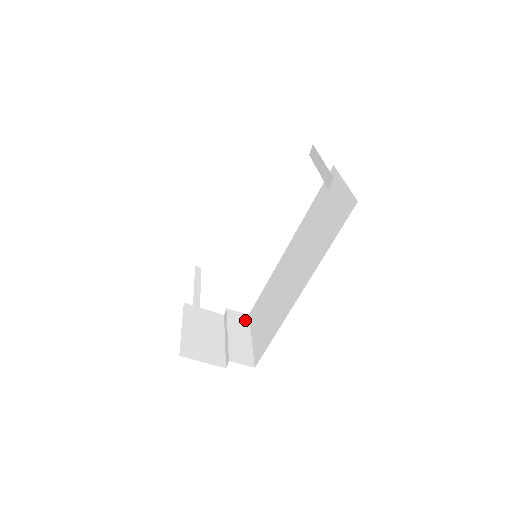
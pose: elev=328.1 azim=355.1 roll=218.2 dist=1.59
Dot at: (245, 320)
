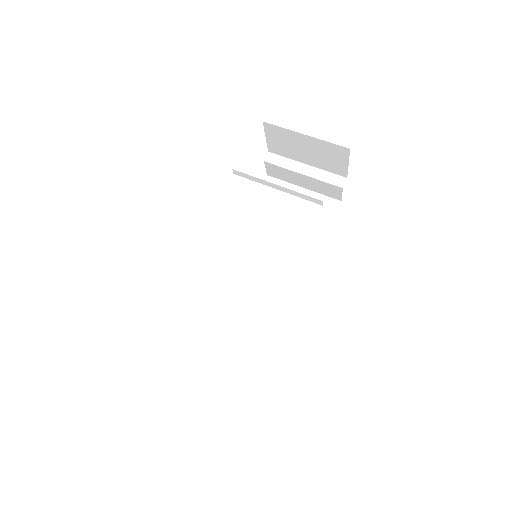
Dot at: occluded
